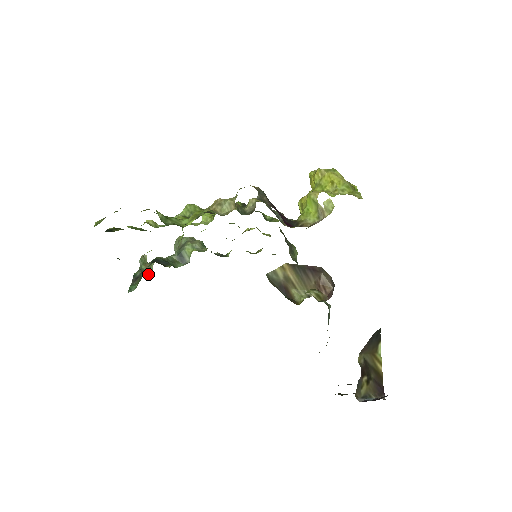
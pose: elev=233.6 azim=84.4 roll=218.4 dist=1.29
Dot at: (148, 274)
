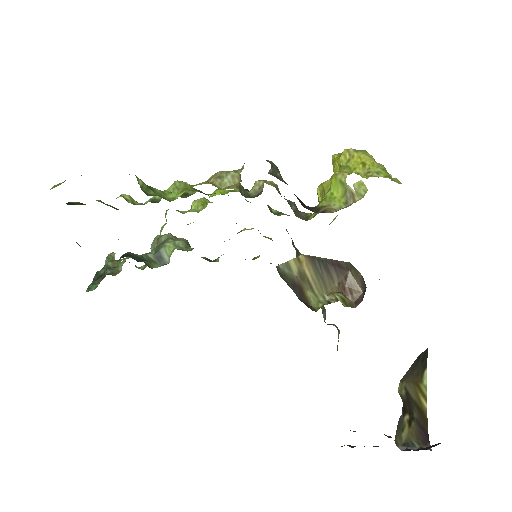
Dot at: (115, 275)
